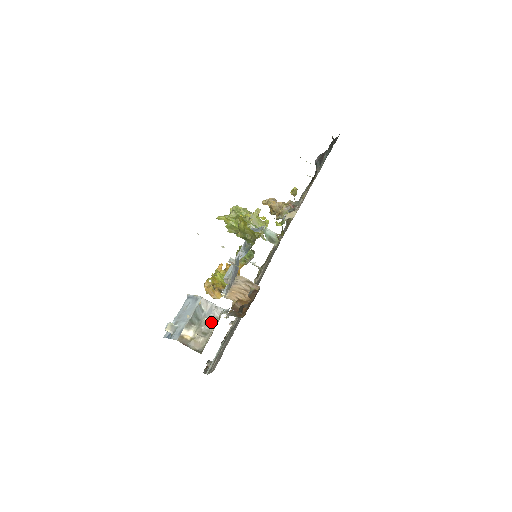
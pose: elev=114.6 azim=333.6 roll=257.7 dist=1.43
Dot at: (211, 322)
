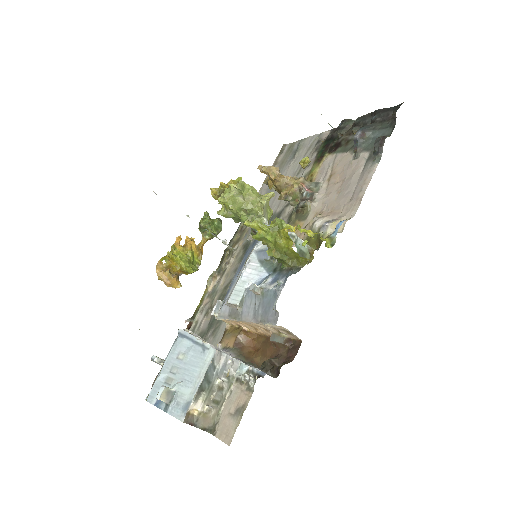
Dot at: (225, 384)
